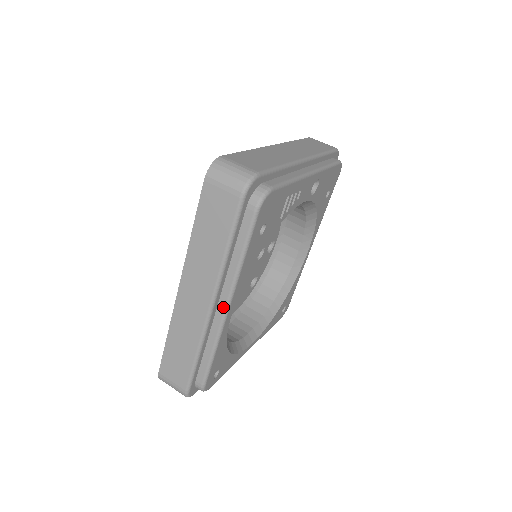
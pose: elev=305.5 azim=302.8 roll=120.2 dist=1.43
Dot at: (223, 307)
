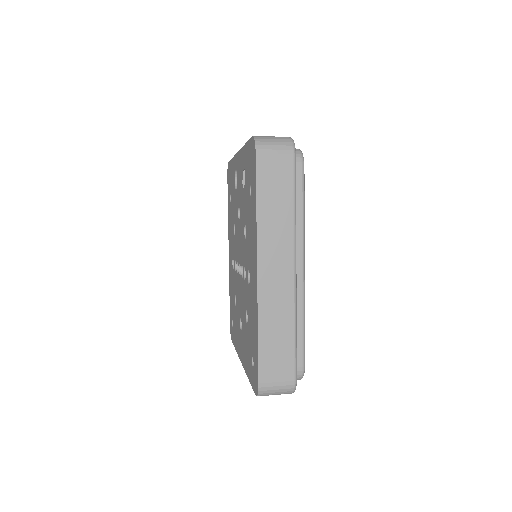
Dot at: (301, 269)
